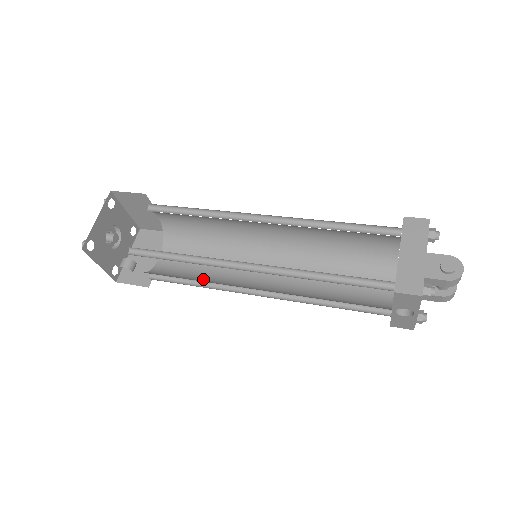
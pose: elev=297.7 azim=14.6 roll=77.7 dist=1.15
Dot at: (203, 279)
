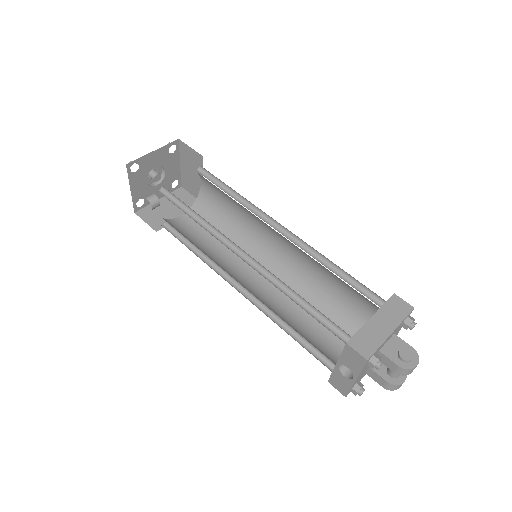
Dot at: (203, 250)
